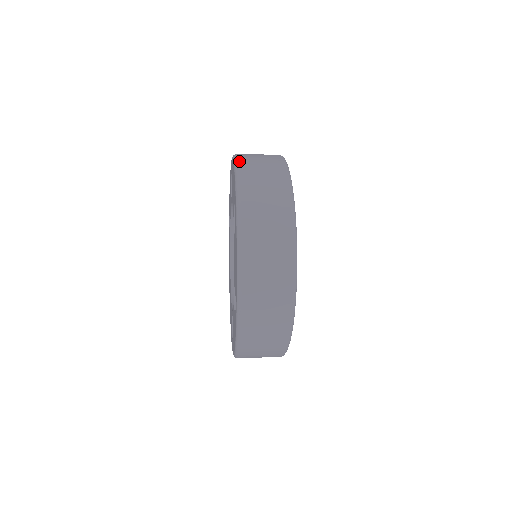
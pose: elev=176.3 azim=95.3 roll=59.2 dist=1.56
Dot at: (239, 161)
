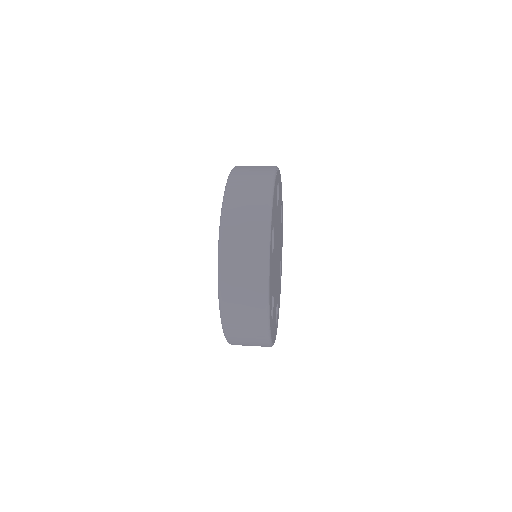
Dot at: (229, 185)
